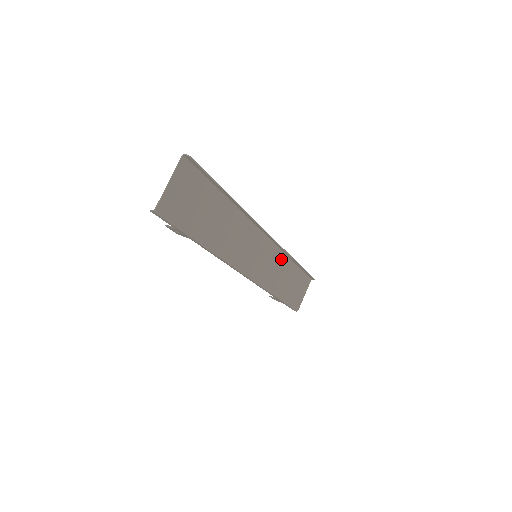
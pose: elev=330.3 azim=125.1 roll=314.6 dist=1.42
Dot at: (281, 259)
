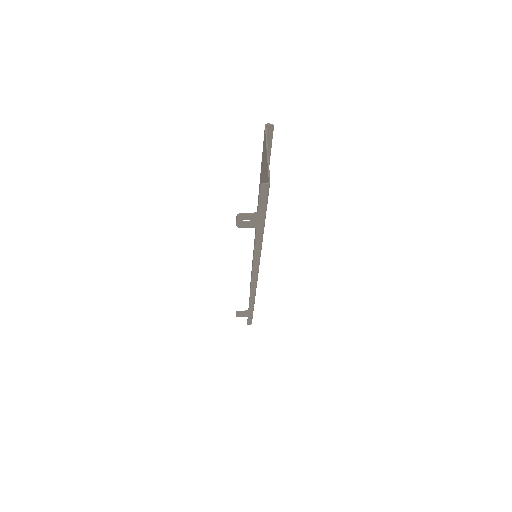
Dot at: occluded
